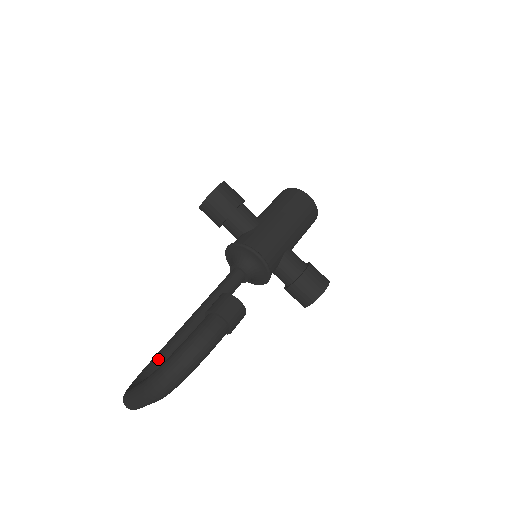
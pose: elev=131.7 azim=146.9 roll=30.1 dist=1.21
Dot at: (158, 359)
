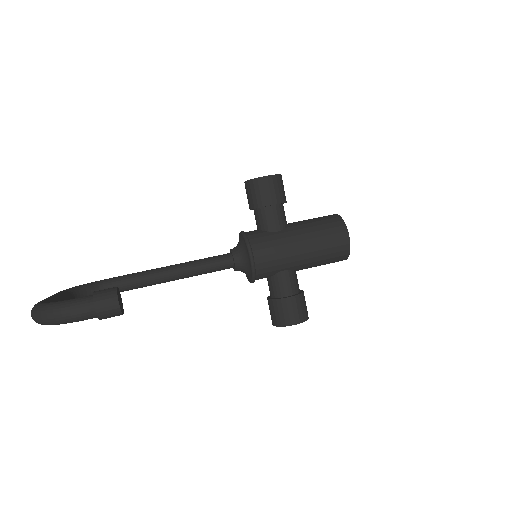
Dot at: (114, 281)
